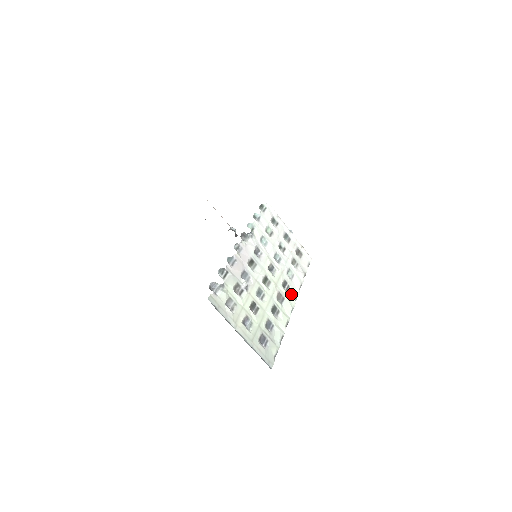
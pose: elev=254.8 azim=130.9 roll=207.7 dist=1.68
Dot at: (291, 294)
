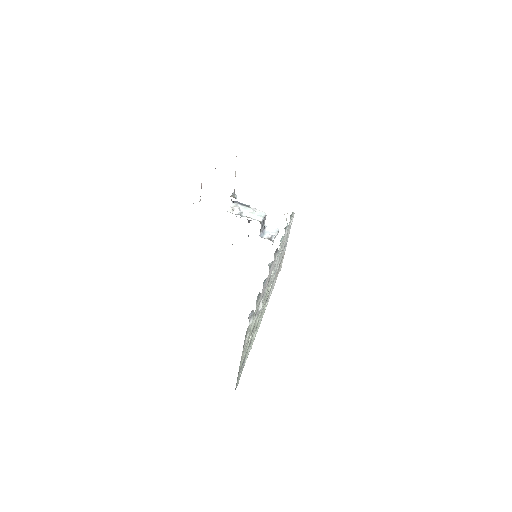
Dot at: (264, 310)
